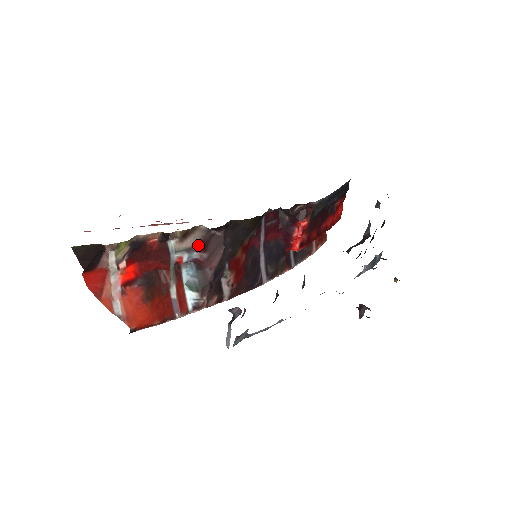
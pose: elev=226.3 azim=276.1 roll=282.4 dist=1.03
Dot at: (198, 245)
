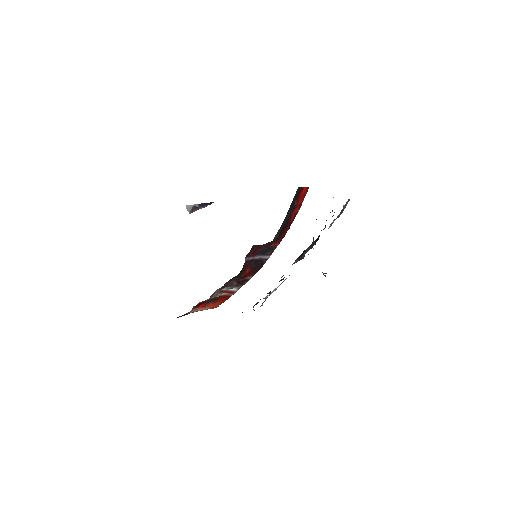
Dot at: (221, 289)
